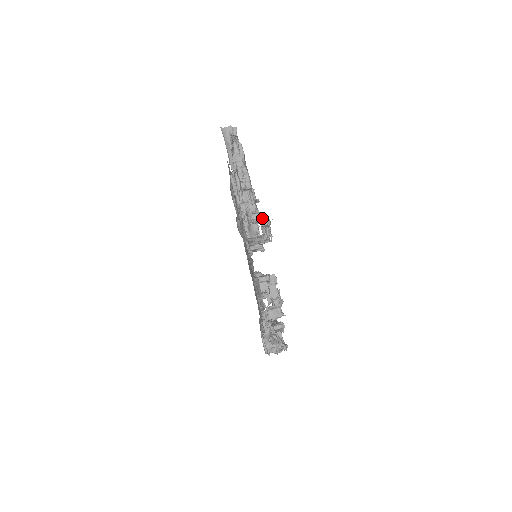
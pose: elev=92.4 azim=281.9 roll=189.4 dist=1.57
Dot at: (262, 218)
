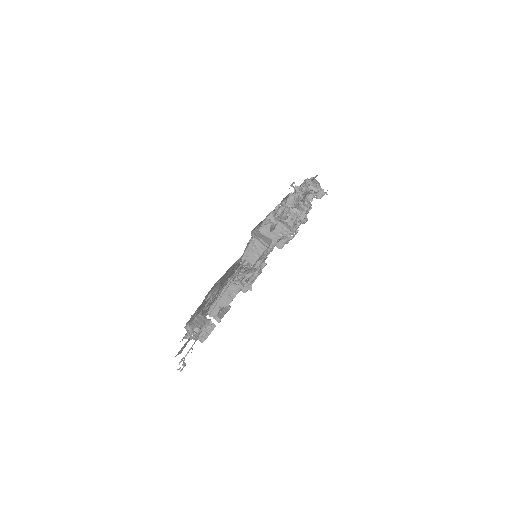
Dot at: occluded
